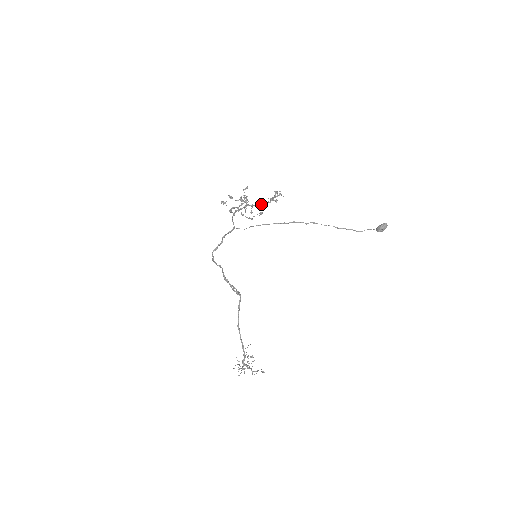
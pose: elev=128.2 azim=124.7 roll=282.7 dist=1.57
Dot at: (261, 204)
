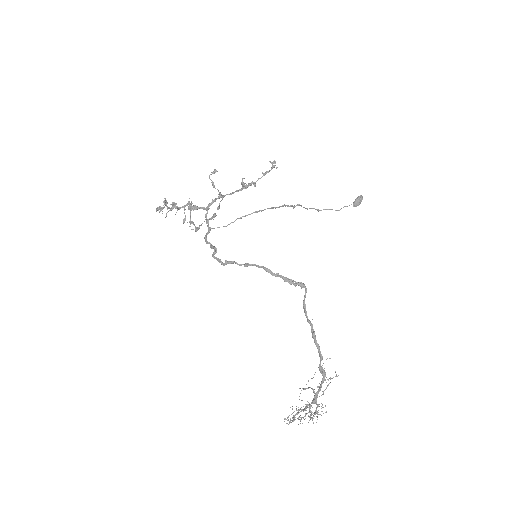
Dot at: (236, 191)
